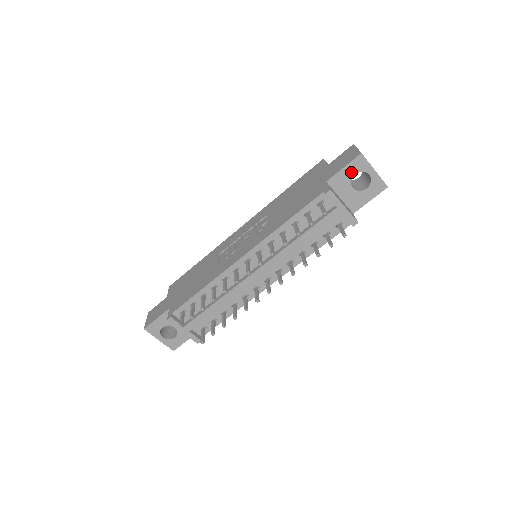
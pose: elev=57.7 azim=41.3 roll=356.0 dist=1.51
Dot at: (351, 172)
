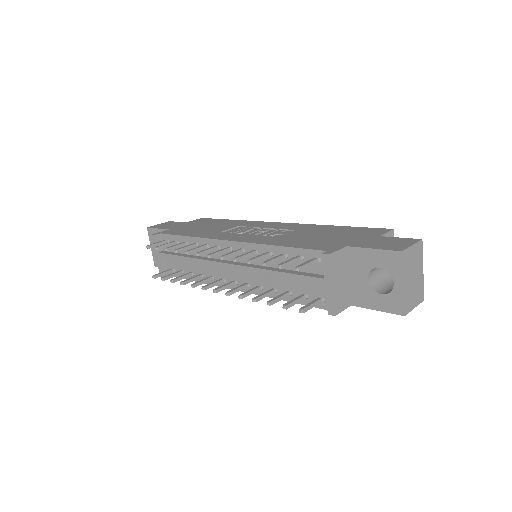
Dot at: (377, 261)
